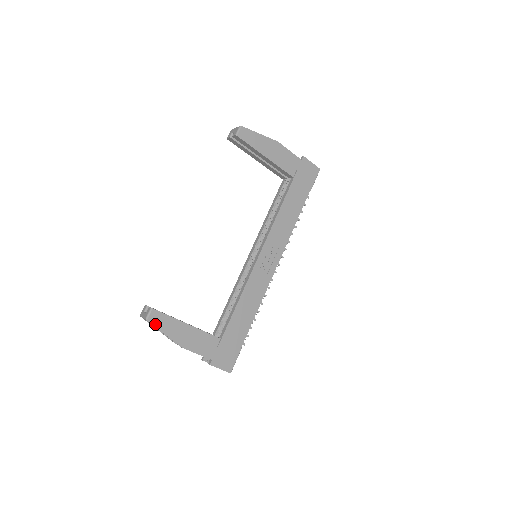
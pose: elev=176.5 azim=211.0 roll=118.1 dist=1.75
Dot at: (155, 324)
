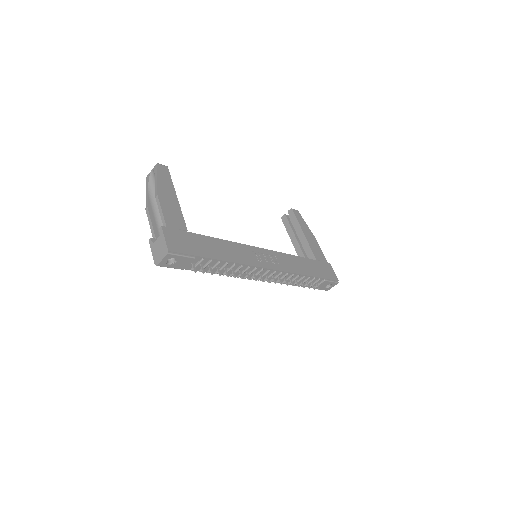
Dot at: (159, 170)
